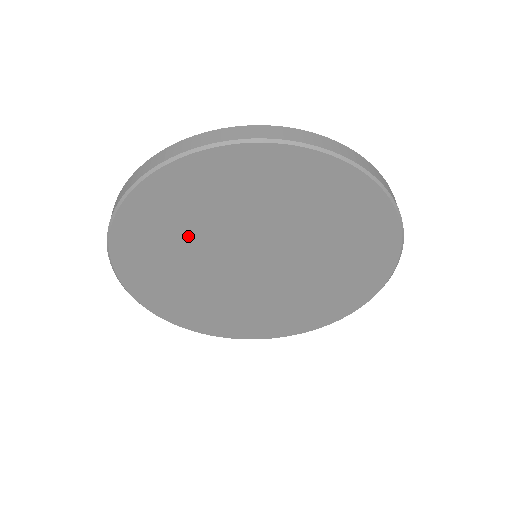
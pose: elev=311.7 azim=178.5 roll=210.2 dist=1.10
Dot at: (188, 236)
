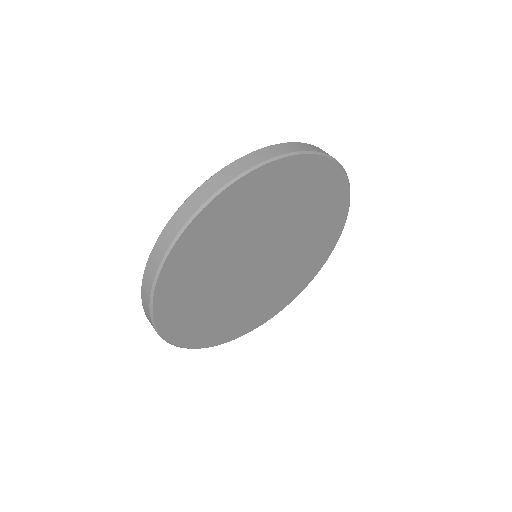
Dot at: (211, 302)
